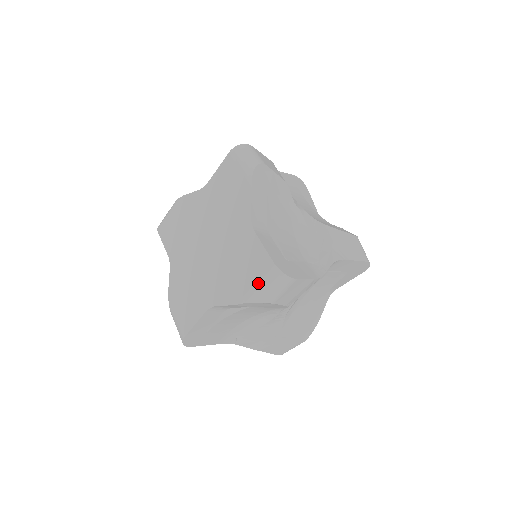
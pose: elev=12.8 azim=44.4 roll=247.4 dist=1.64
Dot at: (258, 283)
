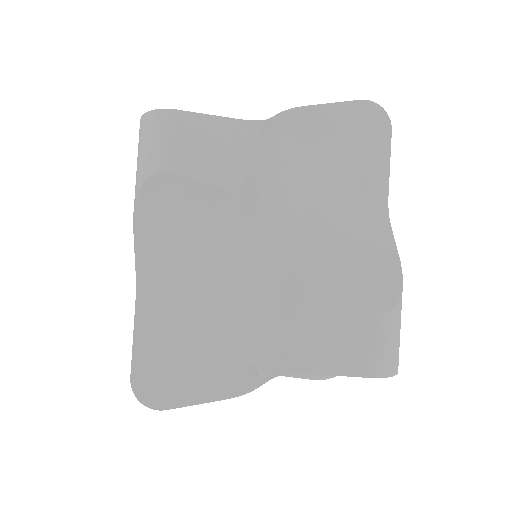
Dot at: occluded
